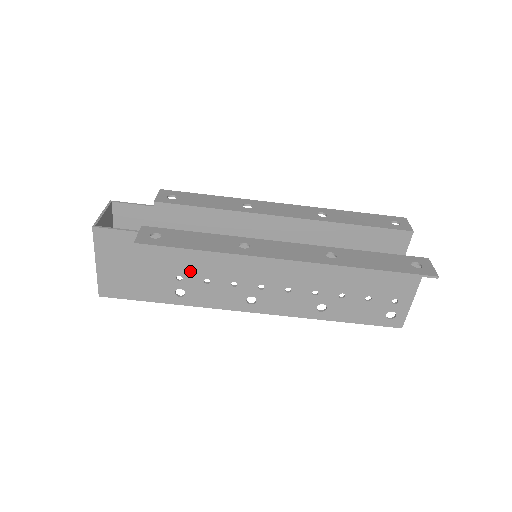
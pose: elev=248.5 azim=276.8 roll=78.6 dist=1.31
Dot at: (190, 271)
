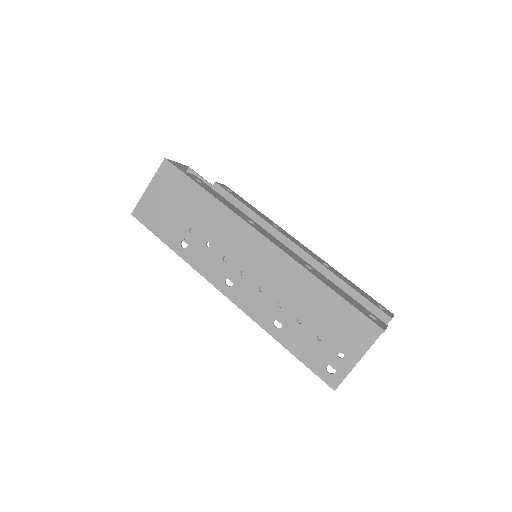
Dot at: (202, 229)
